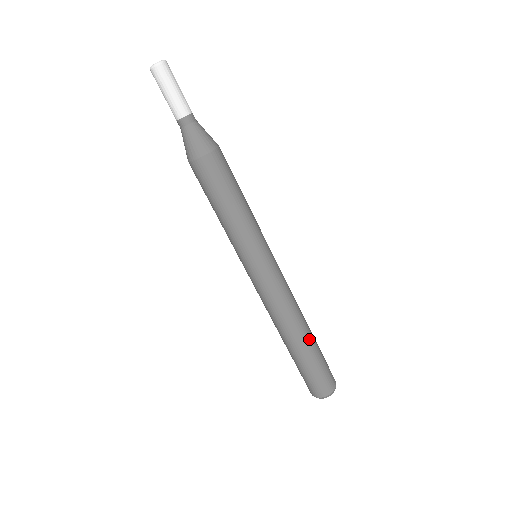
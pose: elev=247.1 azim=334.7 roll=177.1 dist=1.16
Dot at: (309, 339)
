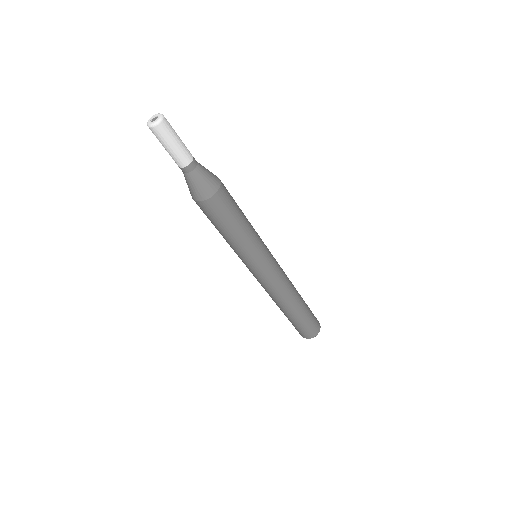
Dot at: (302, 303)
